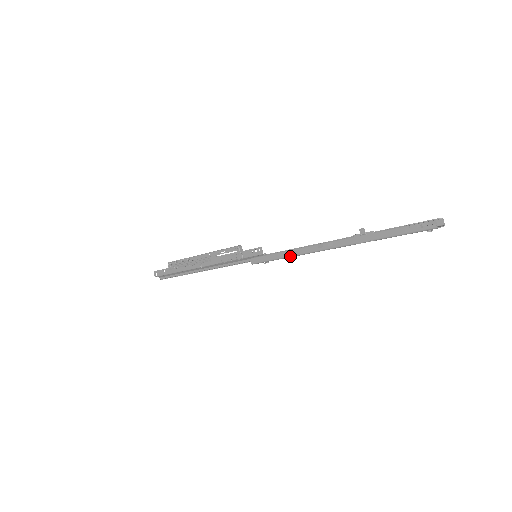
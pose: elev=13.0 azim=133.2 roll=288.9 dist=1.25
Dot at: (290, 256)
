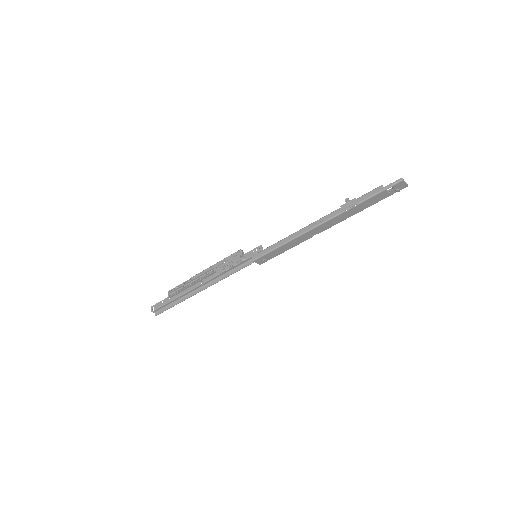
Dot at: (288, 241)
